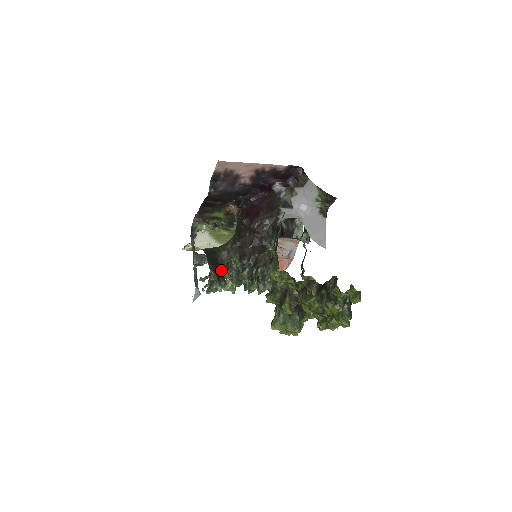
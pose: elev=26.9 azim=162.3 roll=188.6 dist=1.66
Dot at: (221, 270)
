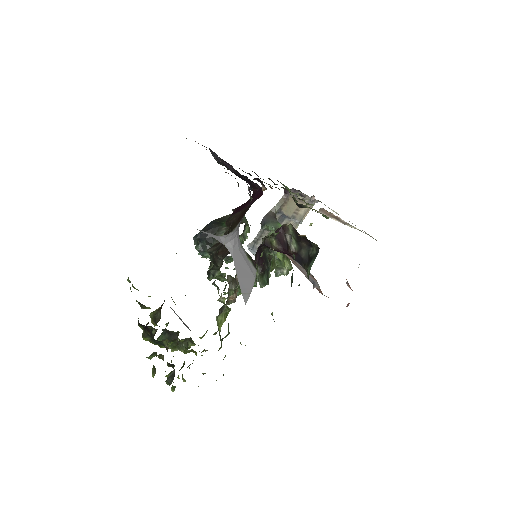
Dot at: (212, 244)
